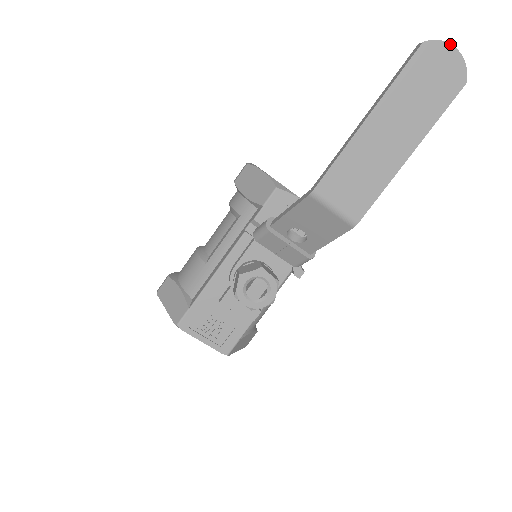
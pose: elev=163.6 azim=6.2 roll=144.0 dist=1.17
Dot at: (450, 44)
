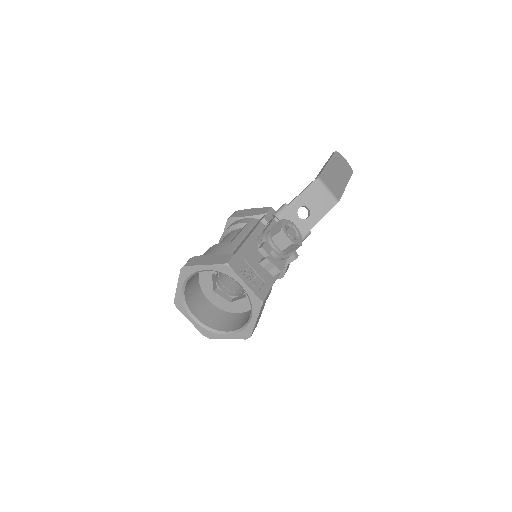
Dot at: (343, 157)
